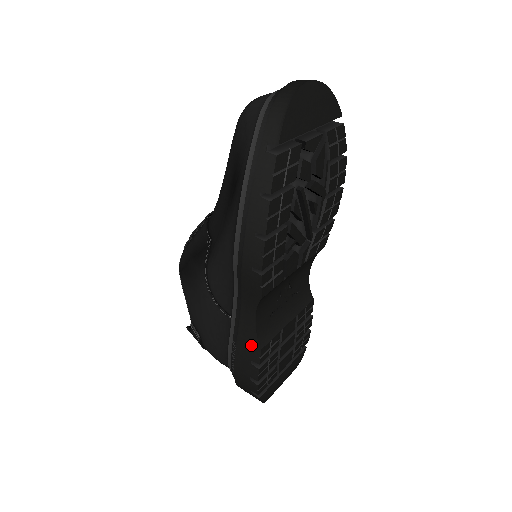
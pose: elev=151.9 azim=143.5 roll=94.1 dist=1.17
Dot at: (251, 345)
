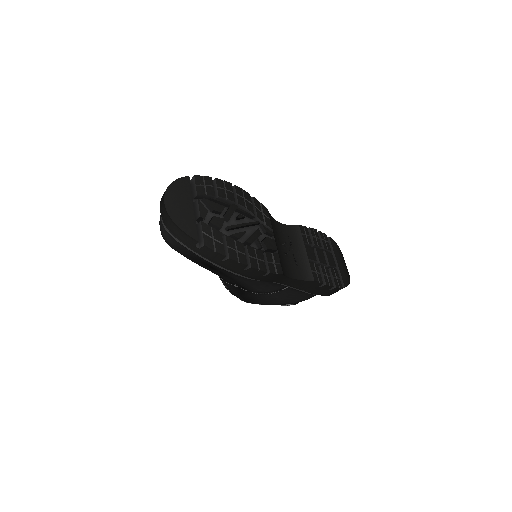
Dot at: (309, 285)
